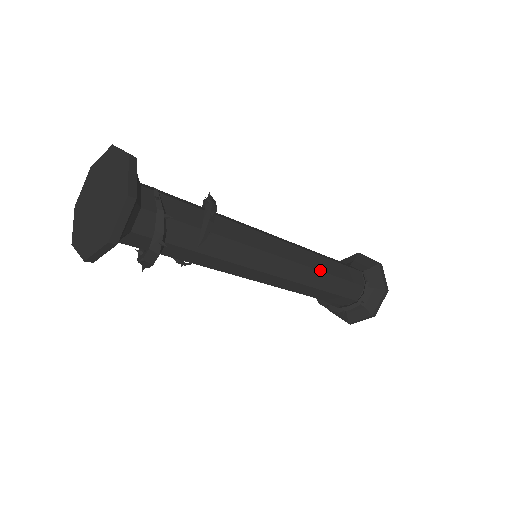
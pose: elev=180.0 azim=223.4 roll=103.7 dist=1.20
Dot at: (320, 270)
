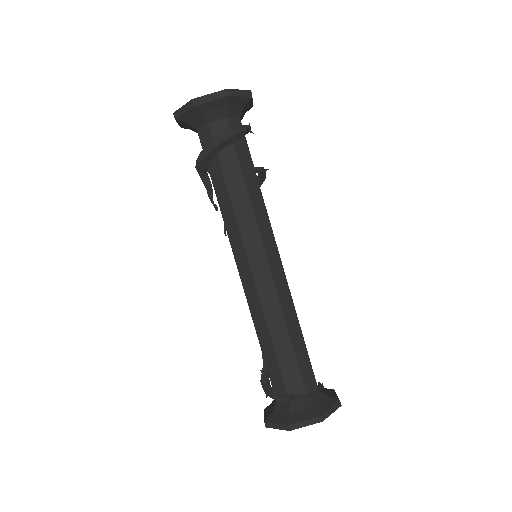
Dot at: (296, 313)
